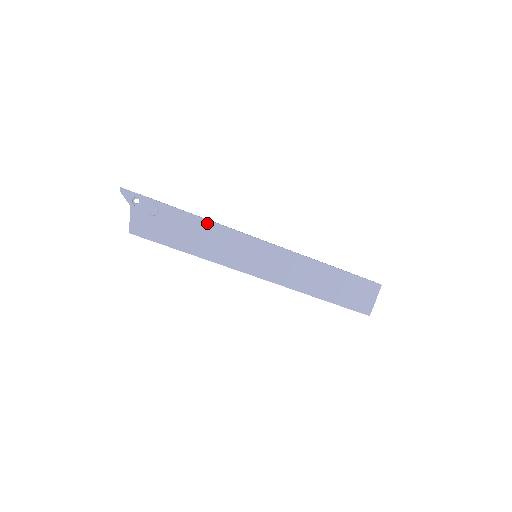
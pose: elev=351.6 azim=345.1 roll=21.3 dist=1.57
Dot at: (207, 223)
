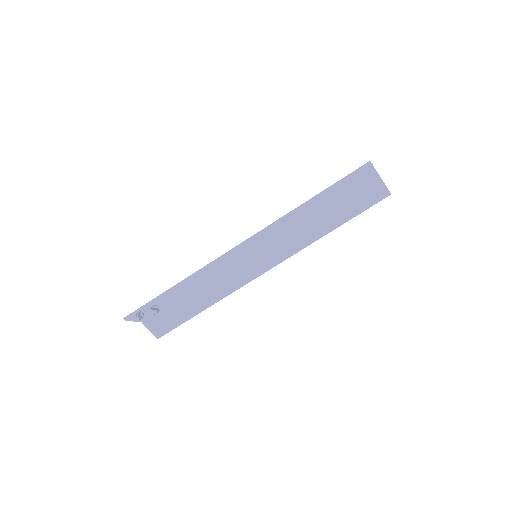
Dot at: (193, 278)
